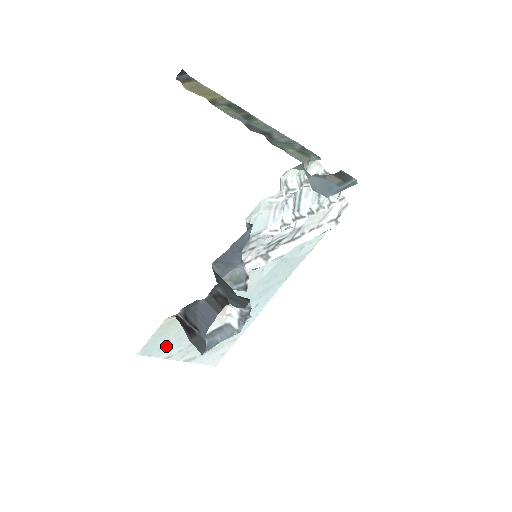
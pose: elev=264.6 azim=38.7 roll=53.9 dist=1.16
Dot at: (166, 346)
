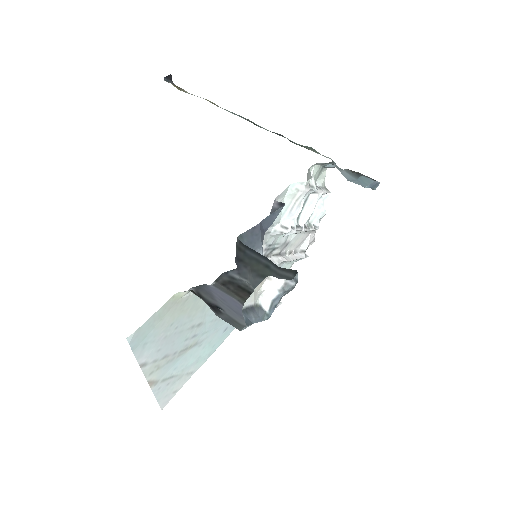
Dot at: (151, 343)
